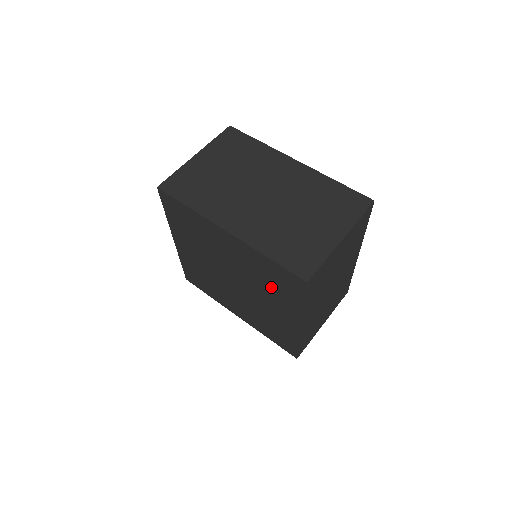
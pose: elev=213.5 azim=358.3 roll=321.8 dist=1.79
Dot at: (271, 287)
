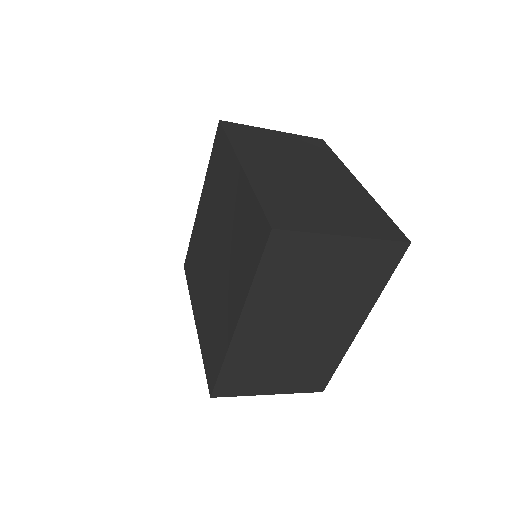
Dot at: (239, 252)
